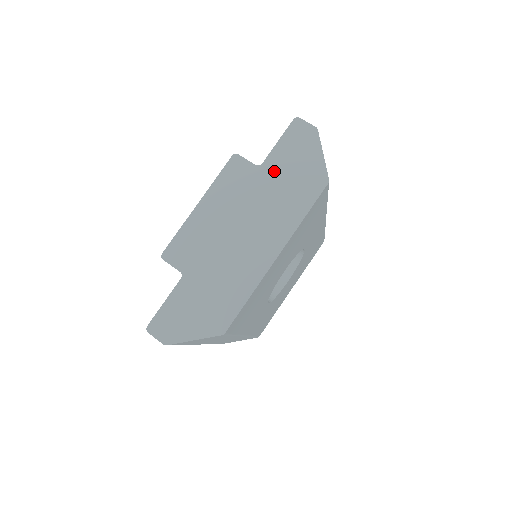
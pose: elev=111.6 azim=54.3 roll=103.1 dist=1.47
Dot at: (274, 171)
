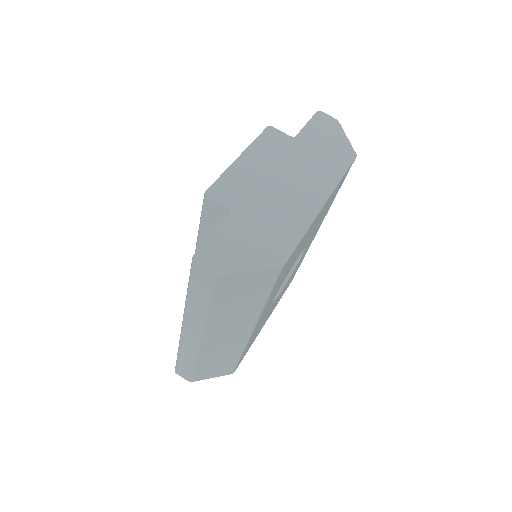
Dot at: (308, 142)
